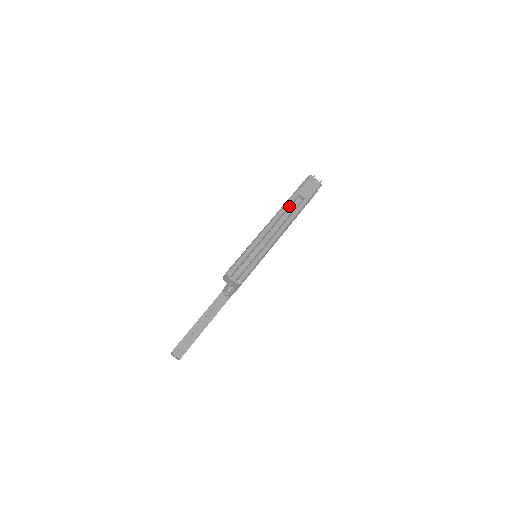
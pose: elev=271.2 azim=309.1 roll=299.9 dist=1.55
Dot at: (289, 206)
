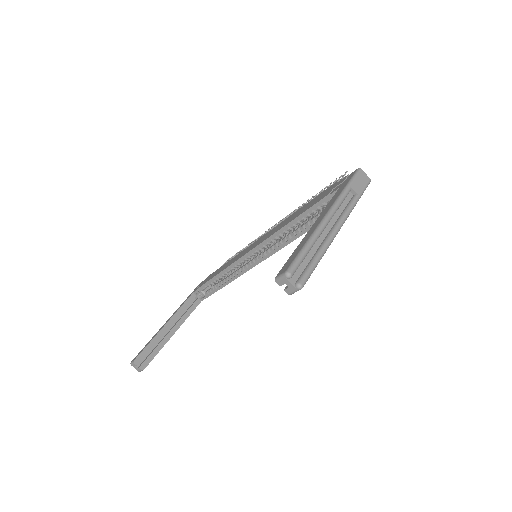
Dot at: (343, 200)
